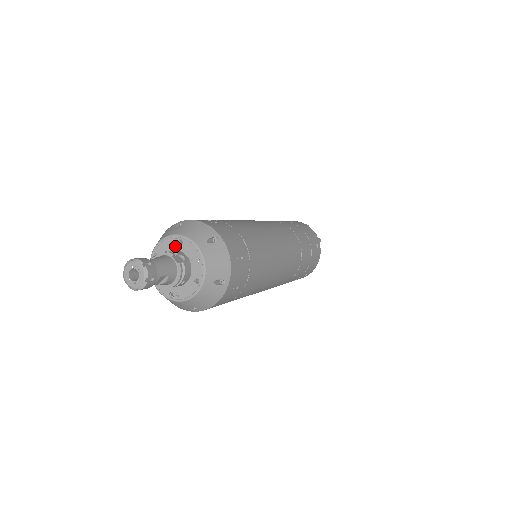
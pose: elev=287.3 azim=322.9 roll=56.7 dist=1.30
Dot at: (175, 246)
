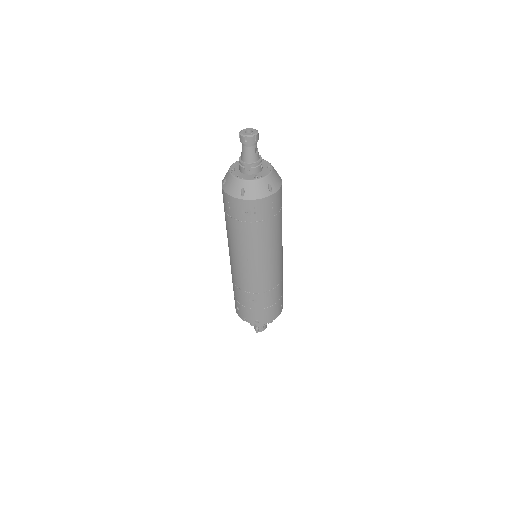
Dot at: occluded
